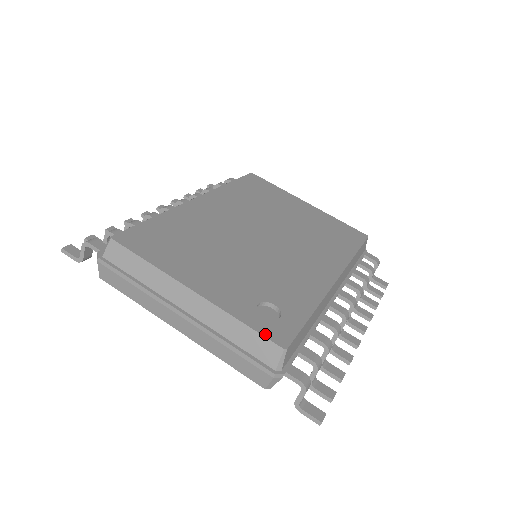
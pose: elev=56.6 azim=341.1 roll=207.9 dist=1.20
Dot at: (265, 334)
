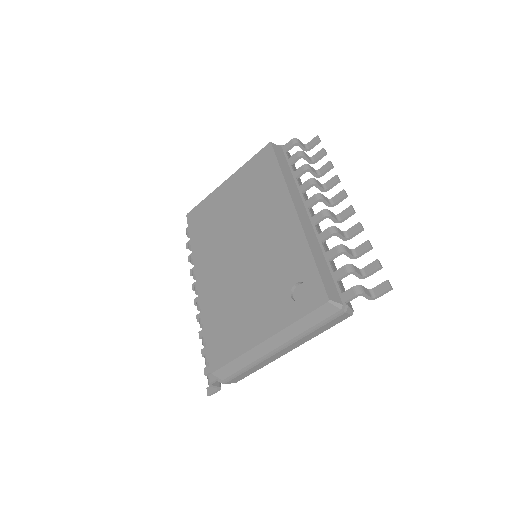
Dot at: (313, 308)
